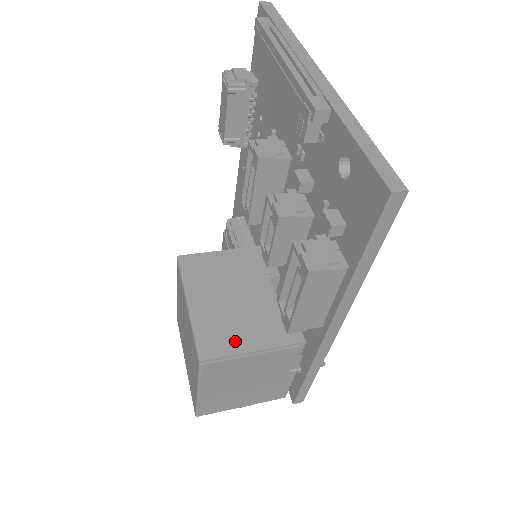
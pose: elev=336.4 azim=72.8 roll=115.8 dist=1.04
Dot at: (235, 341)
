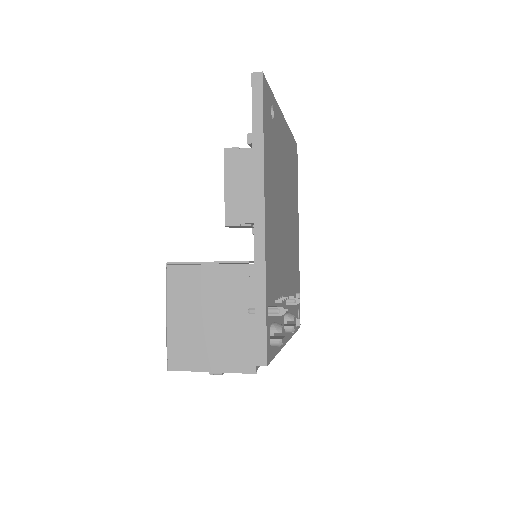
Dot at: occluded
